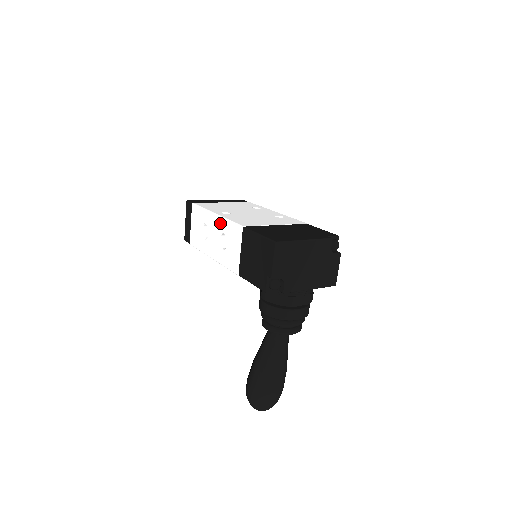
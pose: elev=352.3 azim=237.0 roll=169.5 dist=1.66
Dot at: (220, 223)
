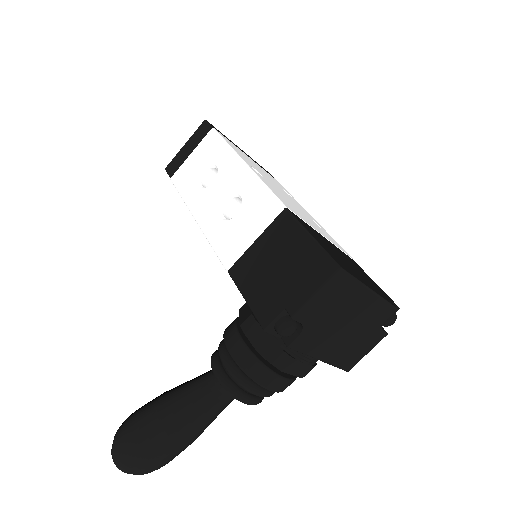
Dot at: (245, 179)
